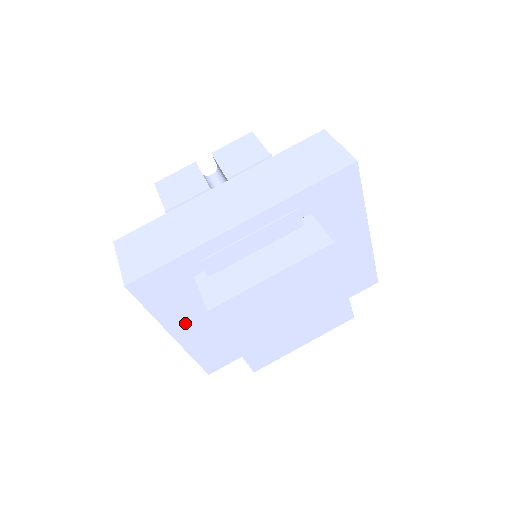
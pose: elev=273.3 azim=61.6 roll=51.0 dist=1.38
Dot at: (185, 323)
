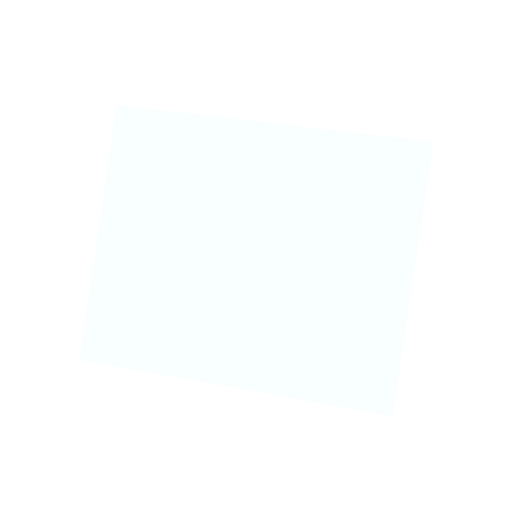
Dot at: (125, 222)
